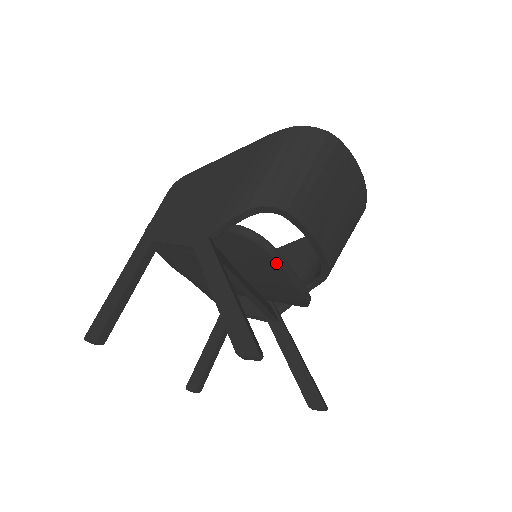
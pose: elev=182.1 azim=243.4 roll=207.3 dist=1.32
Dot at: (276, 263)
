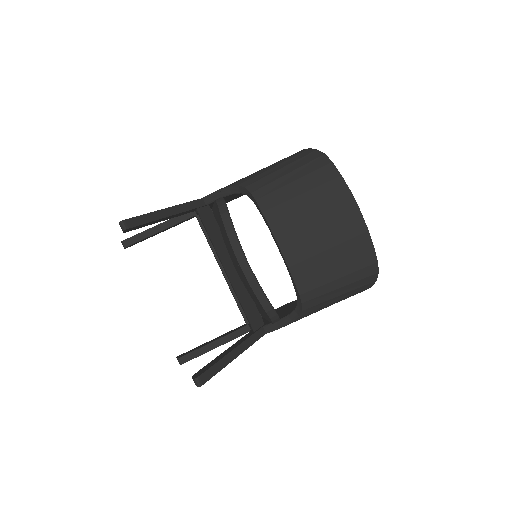
Dot at: (225, 227)
